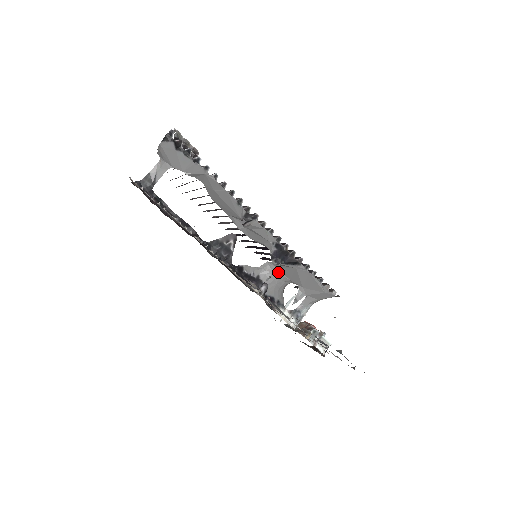
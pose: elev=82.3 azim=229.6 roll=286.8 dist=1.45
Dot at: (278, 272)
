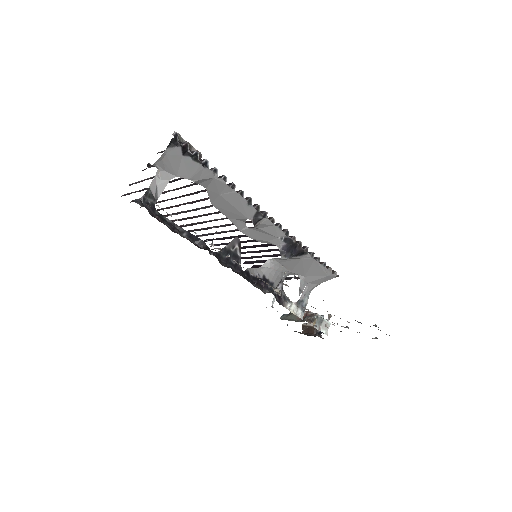
Dot at: (281, 267)
